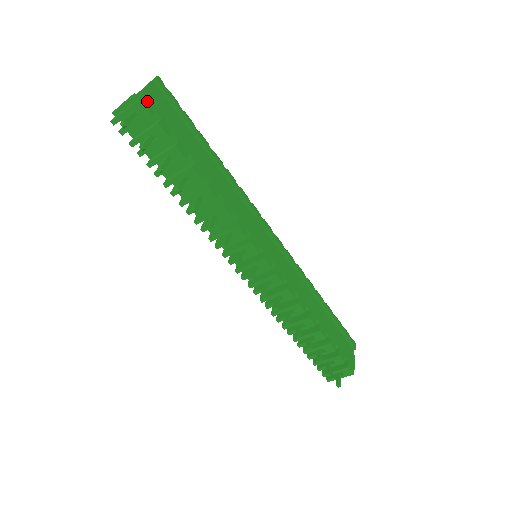
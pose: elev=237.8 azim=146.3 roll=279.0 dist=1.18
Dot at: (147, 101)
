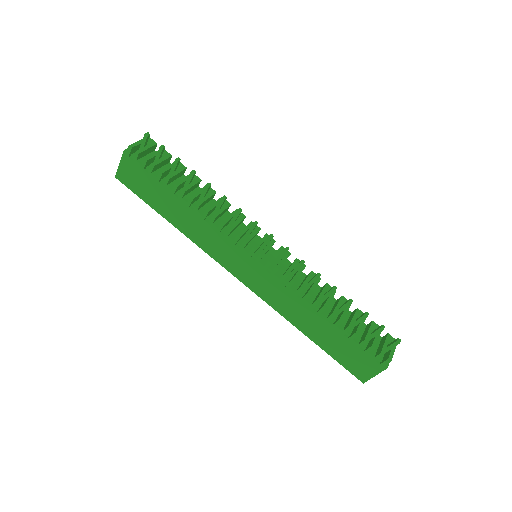
Dot at: occluded
